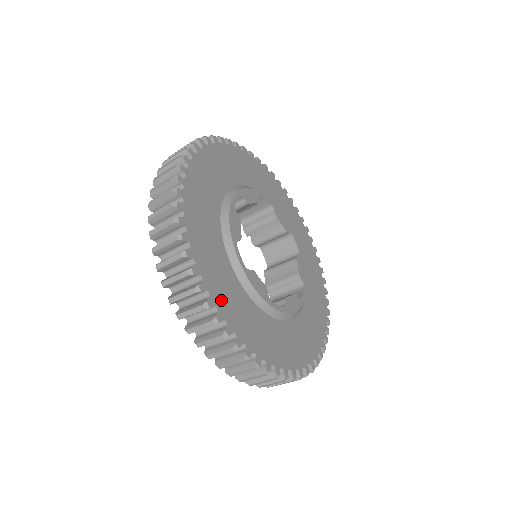
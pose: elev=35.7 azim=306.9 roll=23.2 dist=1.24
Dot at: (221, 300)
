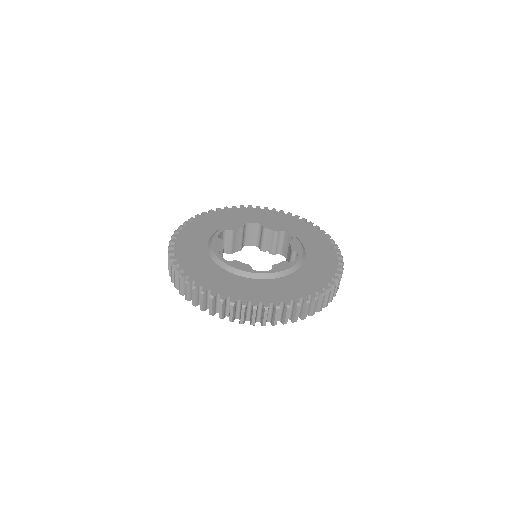
Dot at: (207, 282)
